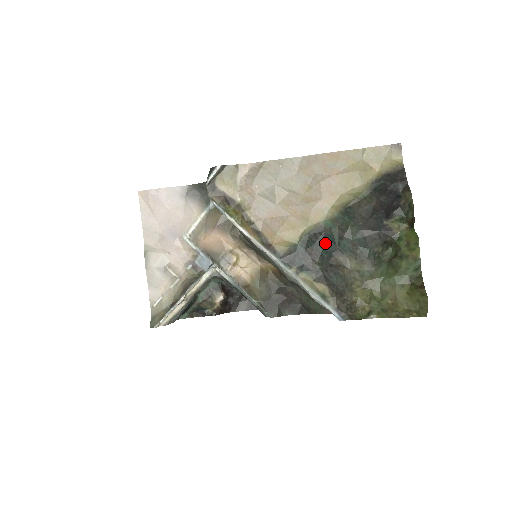
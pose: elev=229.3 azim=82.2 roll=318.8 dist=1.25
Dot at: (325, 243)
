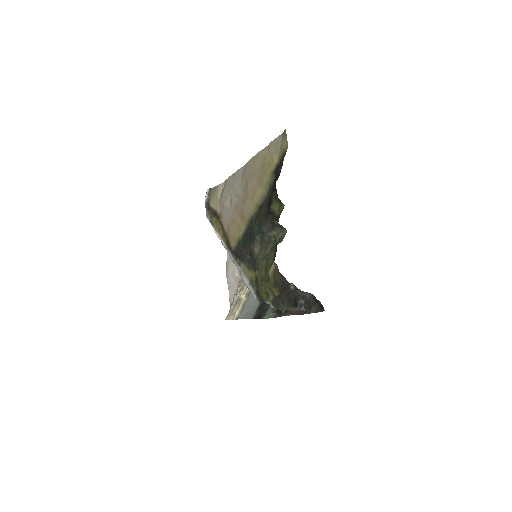
Dot at: (250, 235)
